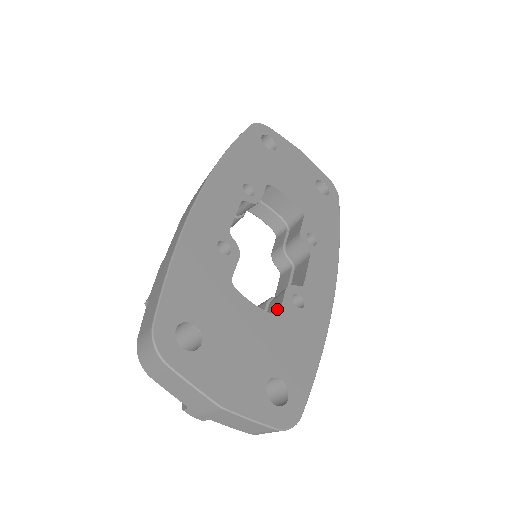
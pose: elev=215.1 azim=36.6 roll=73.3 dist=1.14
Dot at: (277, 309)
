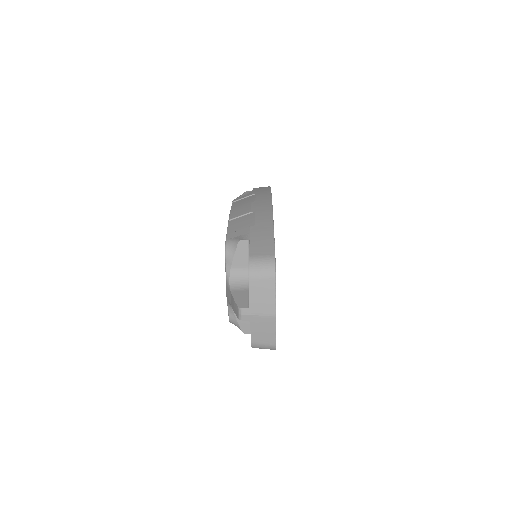
Dot at: occluded
